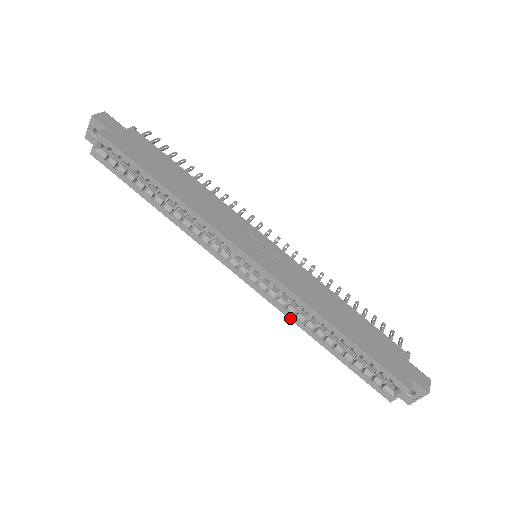
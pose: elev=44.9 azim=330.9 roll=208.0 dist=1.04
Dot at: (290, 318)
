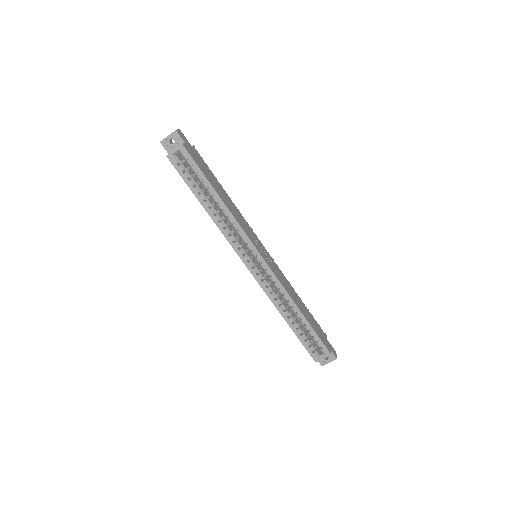
Dot at: (272, 300)
